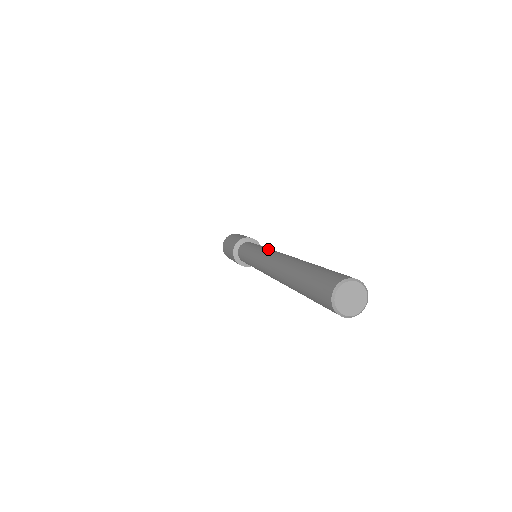
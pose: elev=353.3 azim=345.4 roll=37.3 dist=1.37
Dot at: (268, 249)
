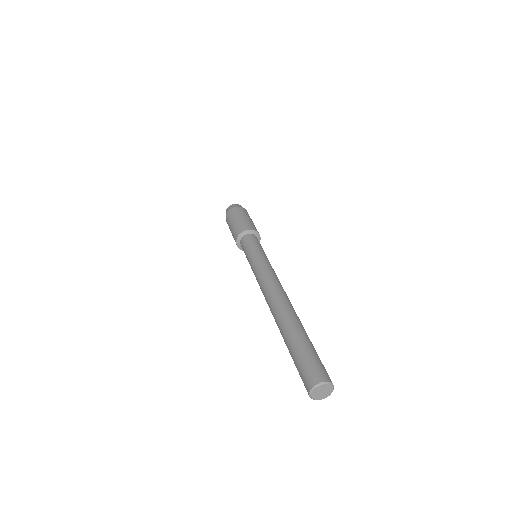
Dot at: (268, 270)
